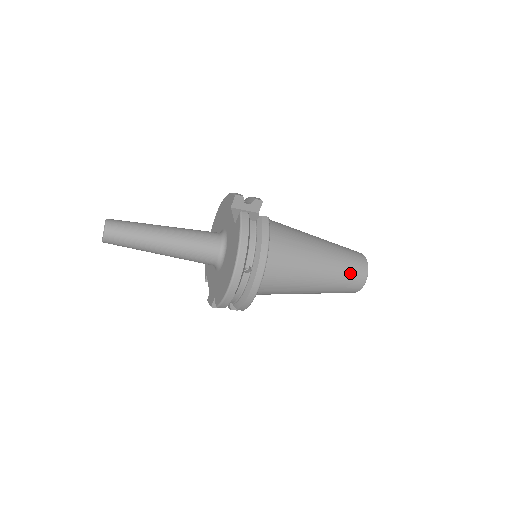
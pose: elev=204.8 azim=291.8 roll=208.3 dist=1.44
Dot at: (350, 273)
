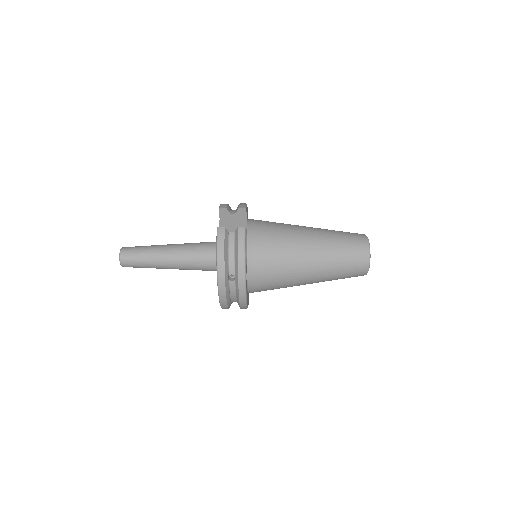
Dot at: (348, 261)
